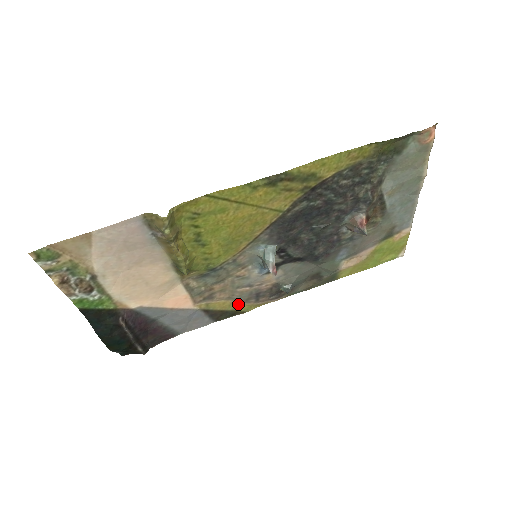
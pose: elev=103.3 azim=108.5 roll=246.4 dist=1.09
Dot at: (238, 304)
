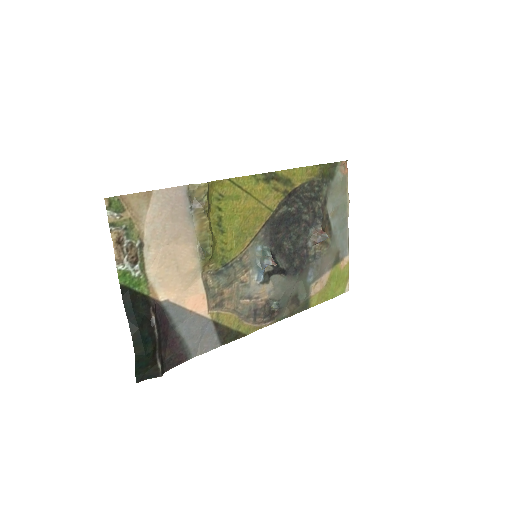
Dot at: (240, 322)
